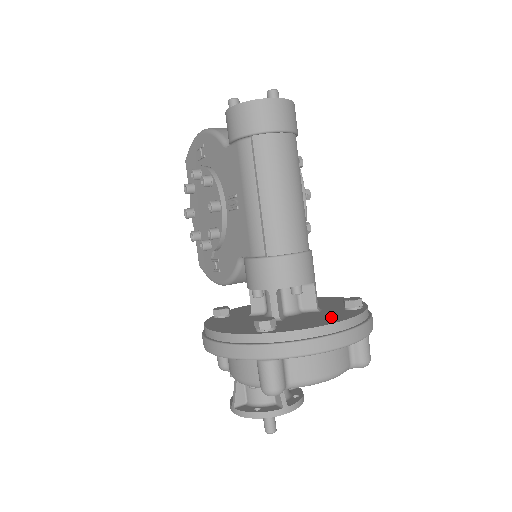
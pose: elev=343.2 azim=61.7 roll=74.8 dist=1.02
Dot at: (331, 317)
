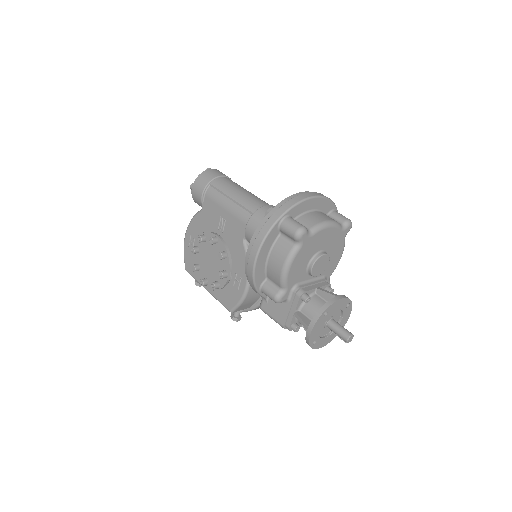
Dot at: occluded
